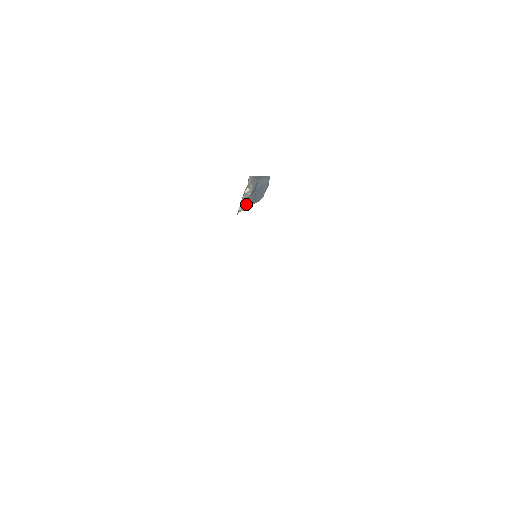
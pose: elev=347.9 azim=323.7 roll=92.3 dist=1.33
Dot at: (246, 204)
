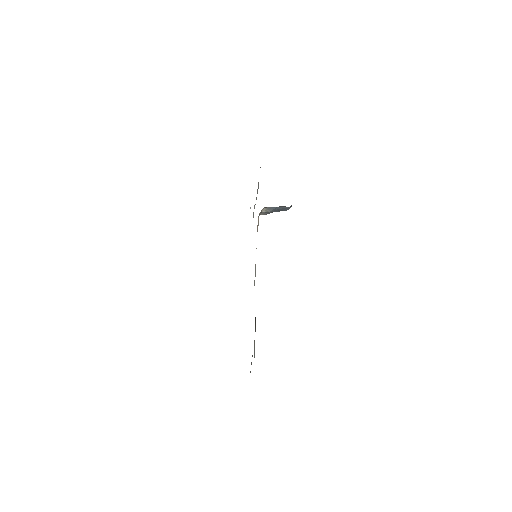
Dot at: (267, 213)
